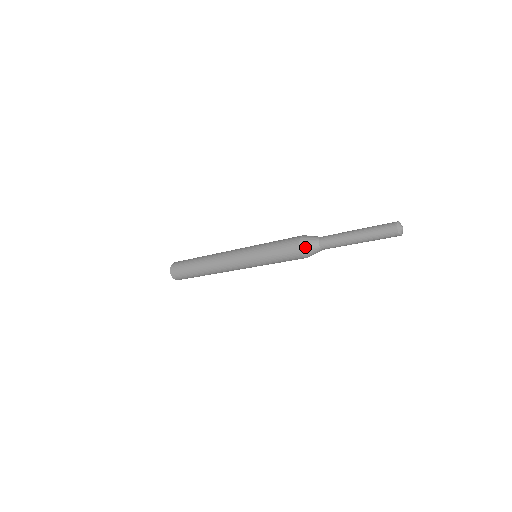
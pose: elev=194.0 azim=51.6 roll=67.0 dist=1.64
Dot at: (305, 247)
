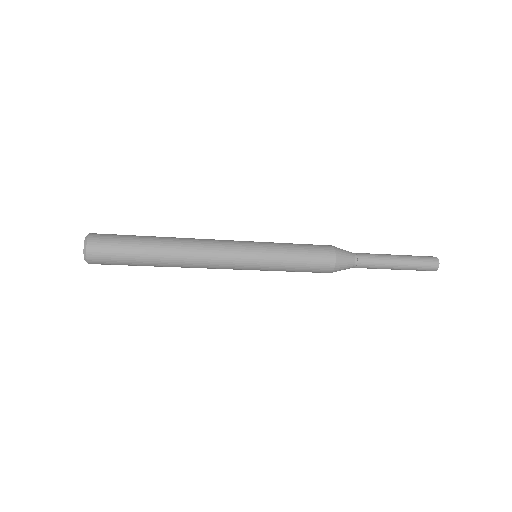
Dot at: (341, 258)
